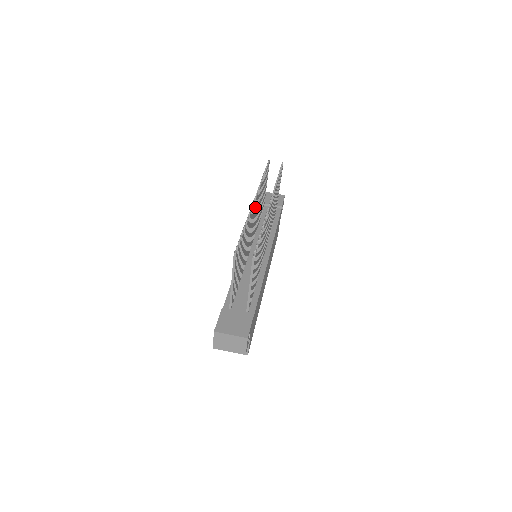
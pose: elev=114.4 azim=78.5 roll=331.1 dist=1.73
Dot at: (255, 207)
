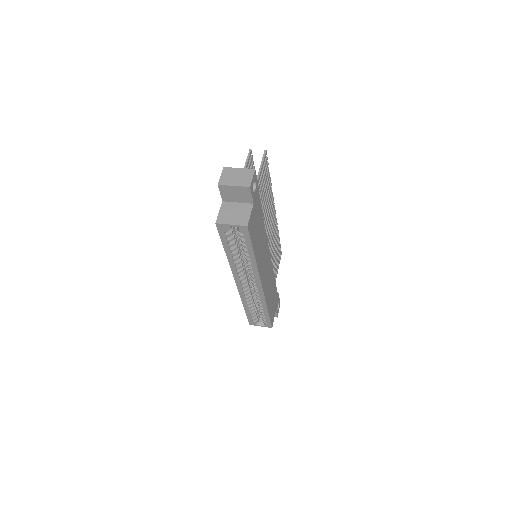
Dot at: occluded
